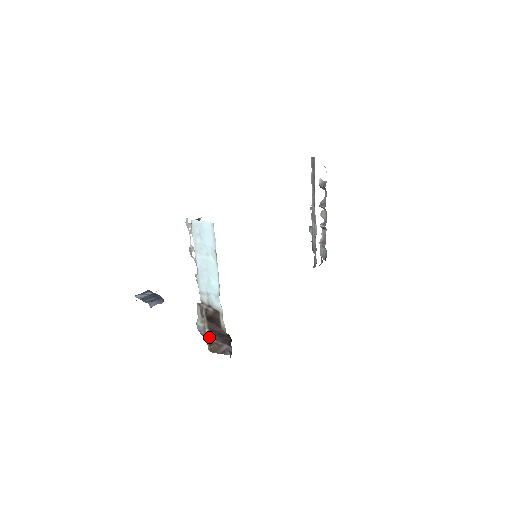
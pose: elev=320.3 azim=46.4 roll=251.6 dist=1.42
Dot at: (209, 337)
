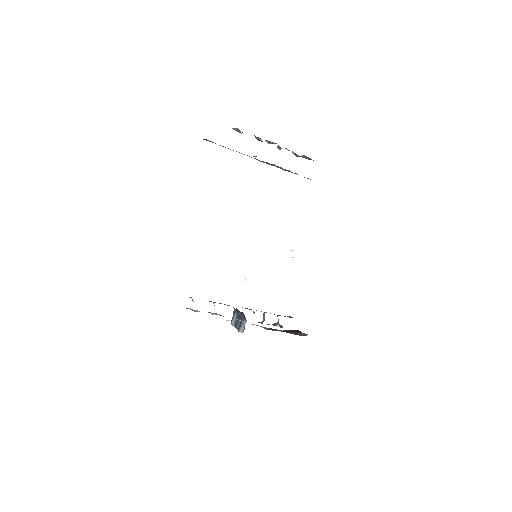
Dot at: occluded
